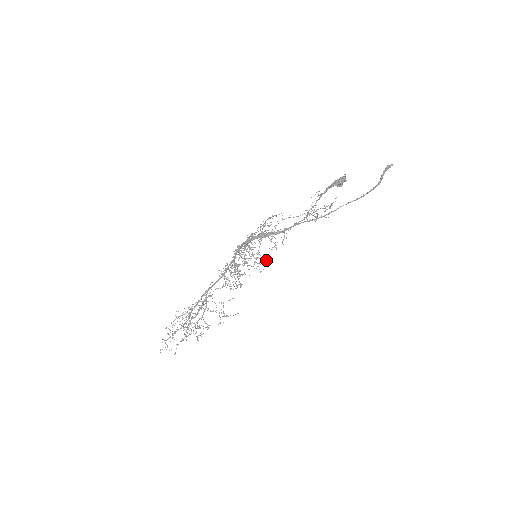
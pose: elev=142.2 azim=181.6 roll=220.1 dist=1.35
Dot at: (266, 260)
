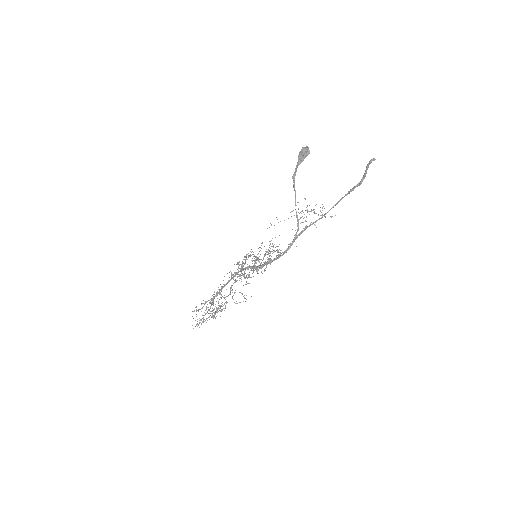
Dot at: occluded
